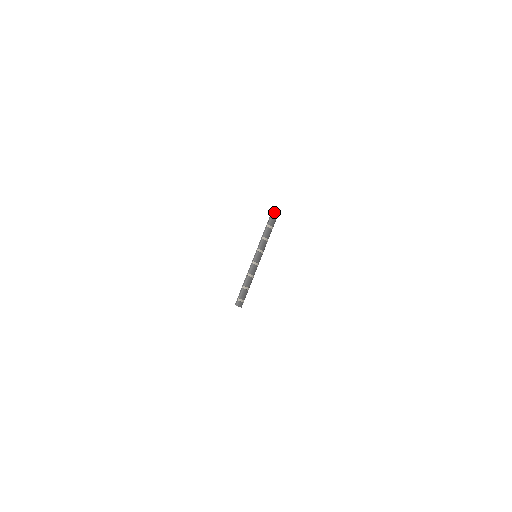
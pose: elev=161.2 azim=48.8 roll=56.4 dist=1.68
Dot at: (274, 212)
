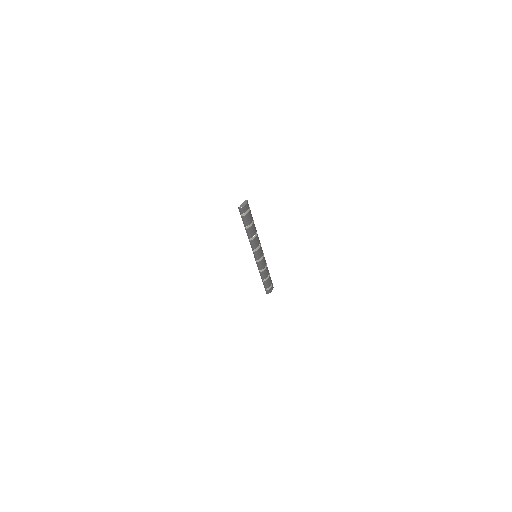
Dot at: (243, 212)
